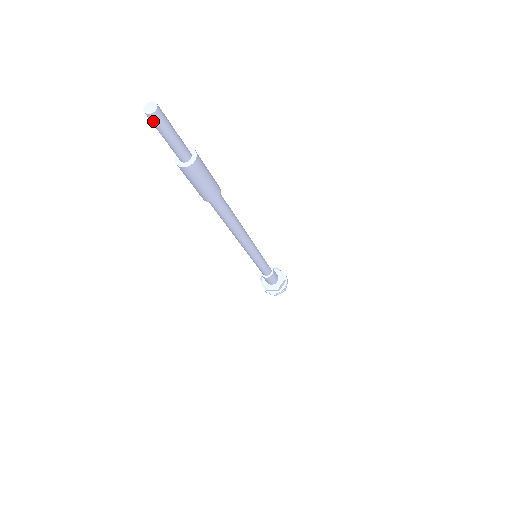
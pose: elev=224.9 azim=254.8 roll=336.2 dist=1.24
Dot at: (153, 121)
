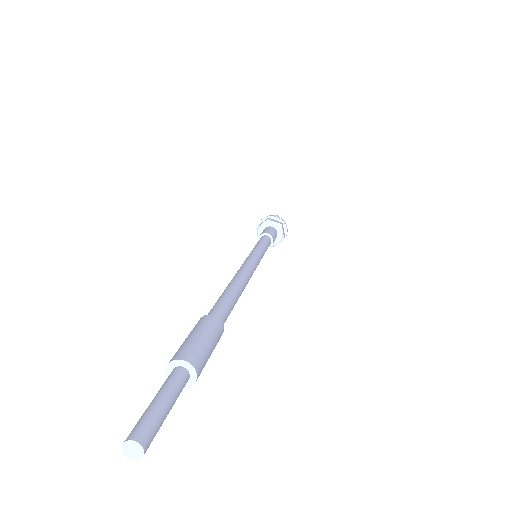
Dot at: (146, 447)
